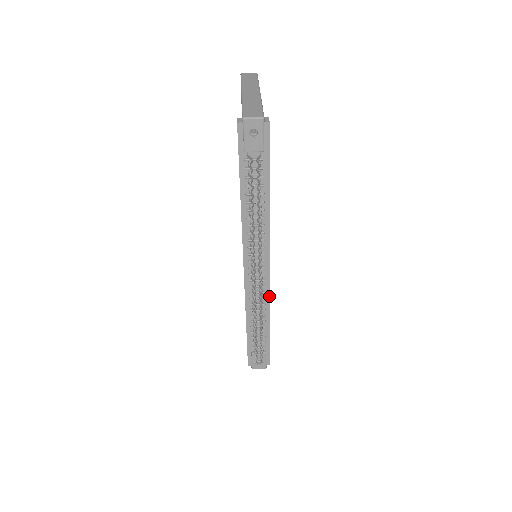
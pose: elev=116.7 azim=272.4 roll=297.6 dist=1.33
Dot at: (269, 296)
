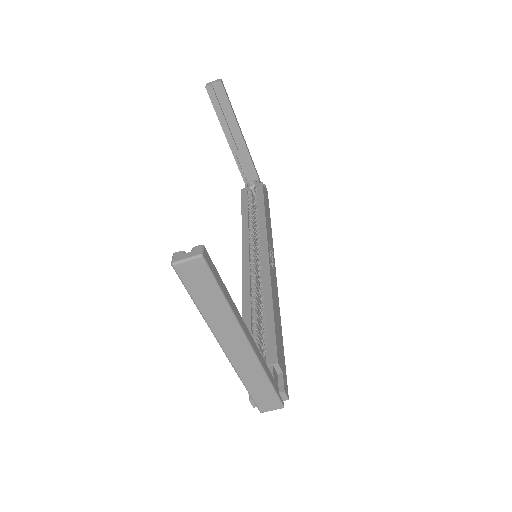
Dot at: (272, 243)
